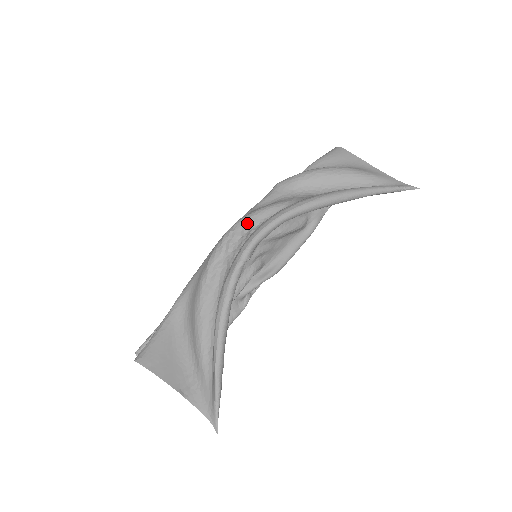
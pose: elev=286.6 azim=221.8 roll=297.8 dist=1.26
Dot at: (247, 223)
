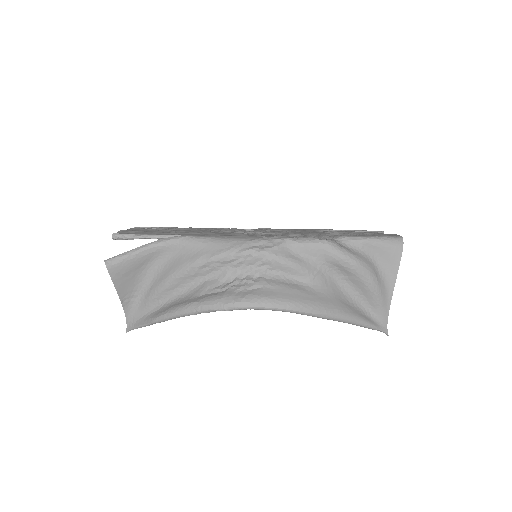
Dot at: (267, 262)
